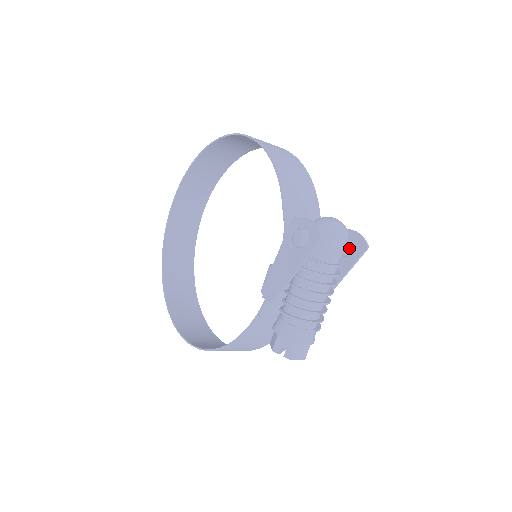
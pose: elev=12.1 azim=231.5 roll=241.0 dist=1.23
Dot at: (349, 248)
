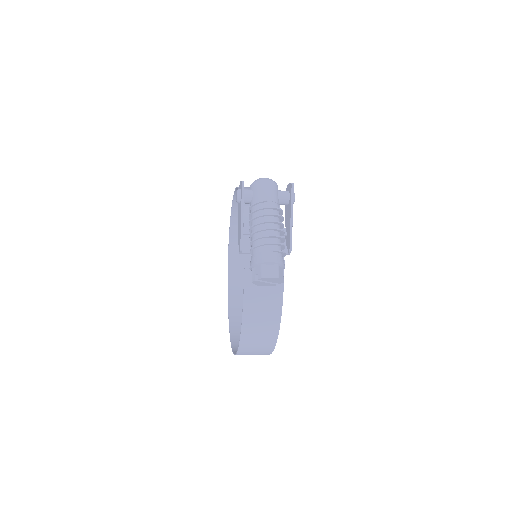
Dot at: (284, 193)
